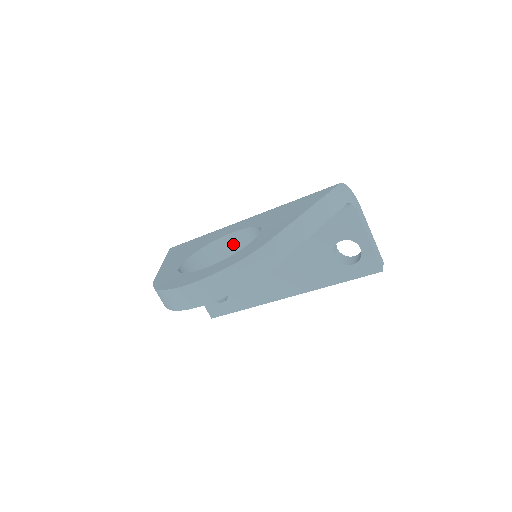
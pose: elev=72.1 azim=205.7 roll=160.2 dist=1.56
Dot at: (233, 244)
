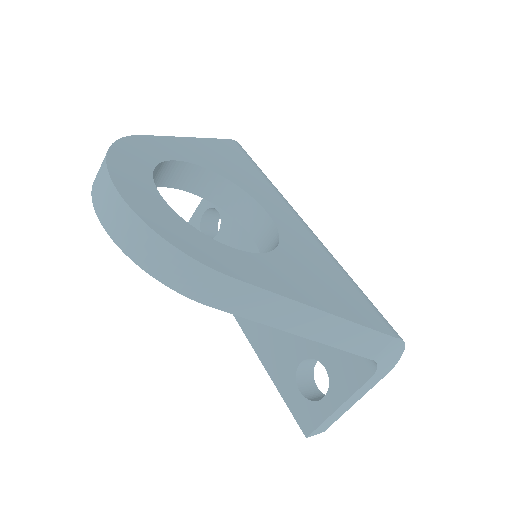
Dot at: (252, 219)
